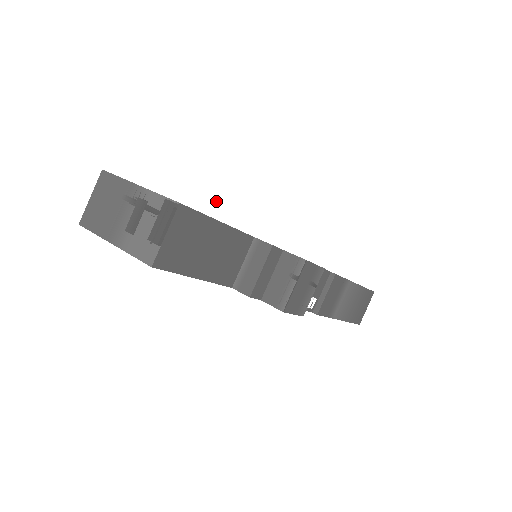
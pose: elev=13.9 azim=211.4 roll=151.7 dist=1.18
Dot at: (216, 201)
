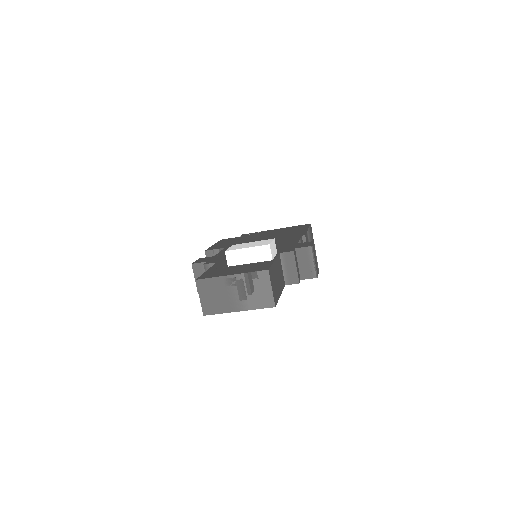
Dot at: (260, 252)
